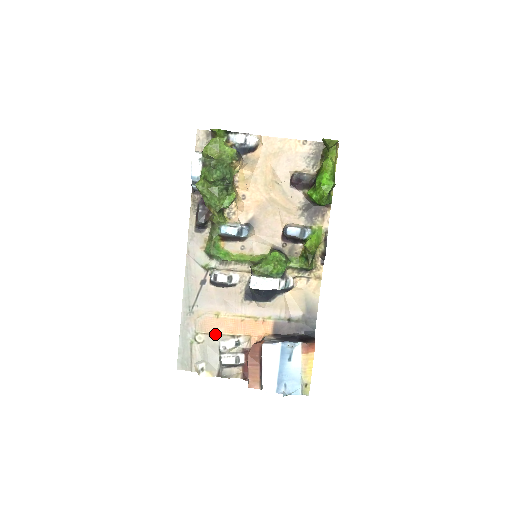
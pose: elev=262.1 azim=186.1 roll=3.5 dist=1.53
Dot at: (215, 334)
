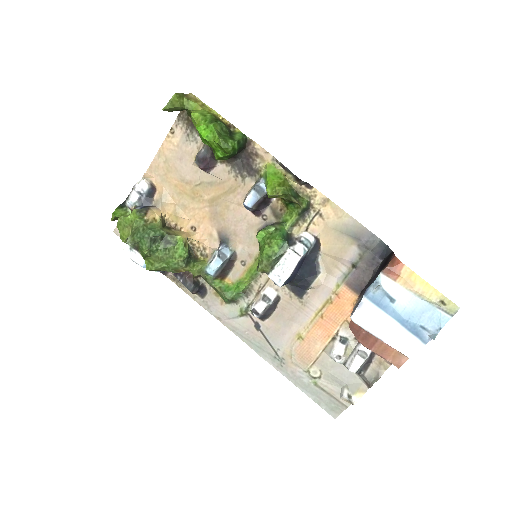
Dot at: (319, 355)
